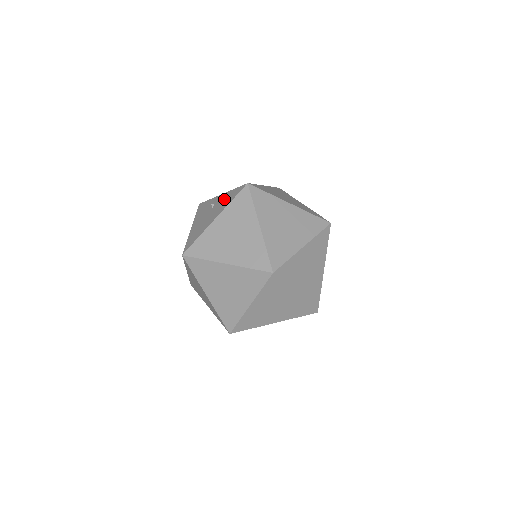
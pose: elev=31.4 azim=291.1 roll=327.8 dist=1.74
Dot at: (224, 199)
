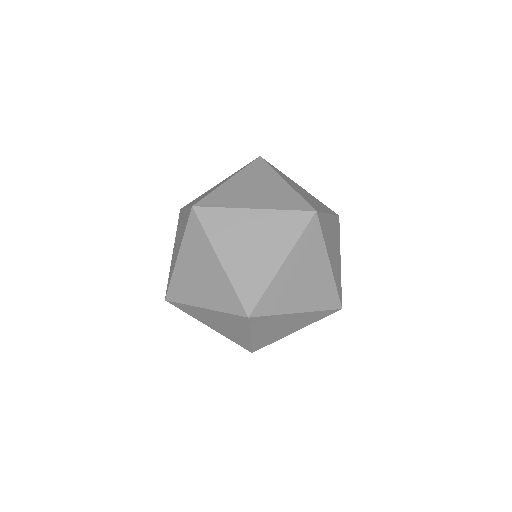
Dot at: occluded
